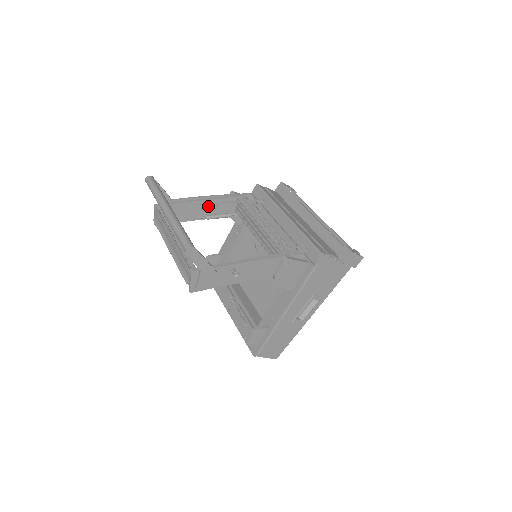
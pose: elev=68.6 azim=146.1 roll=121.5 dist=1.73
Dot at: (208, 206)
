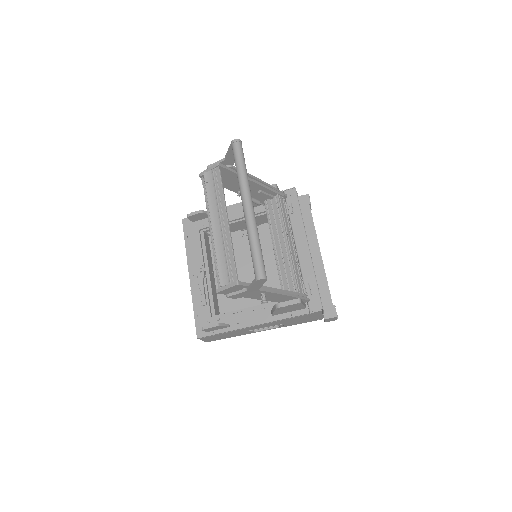
Dot at: (252, 188)
